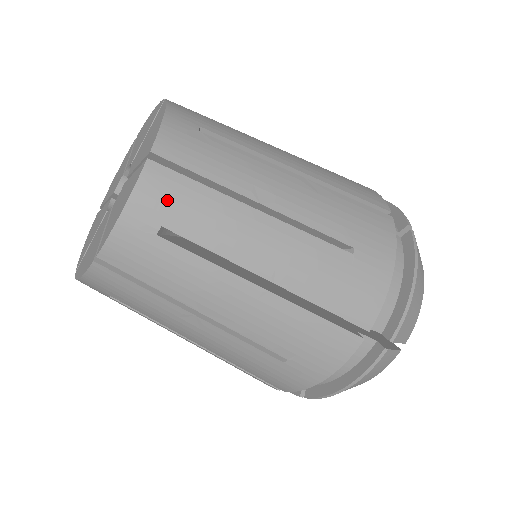
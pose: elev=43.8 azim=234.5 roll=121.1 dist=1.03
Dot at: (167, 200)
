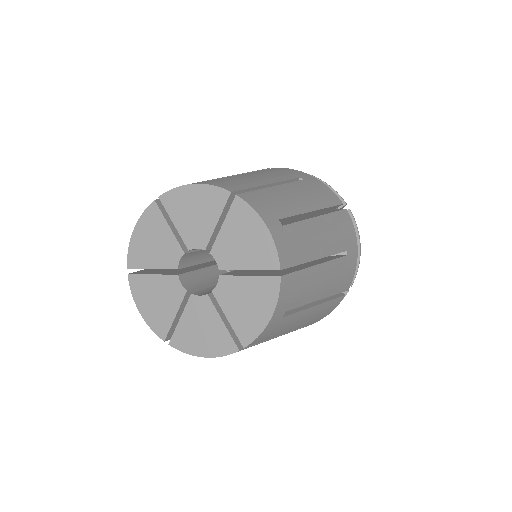
Dot at: (290, 295)
